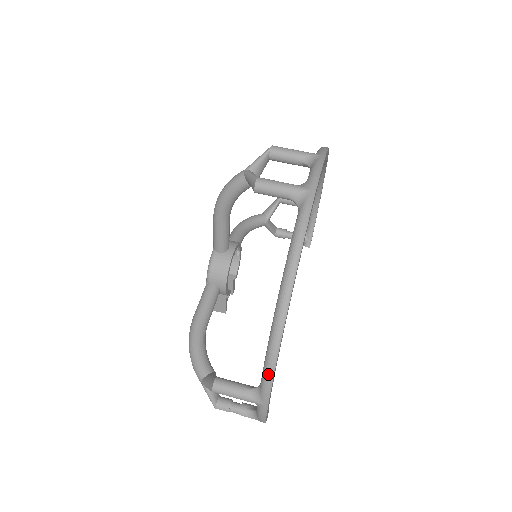
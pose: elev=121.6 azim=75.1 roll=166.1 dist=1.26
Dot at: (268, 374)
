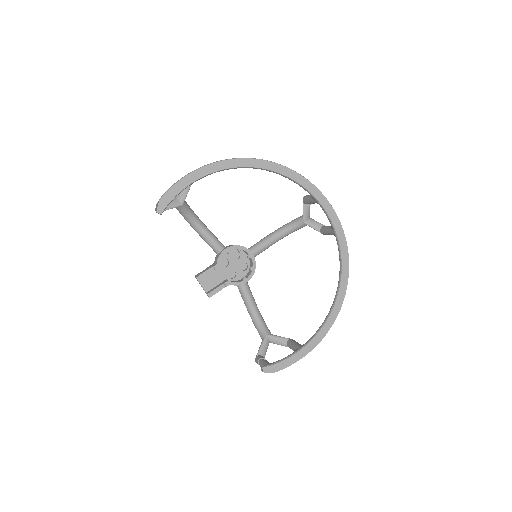
Dot at: (218, 161)
